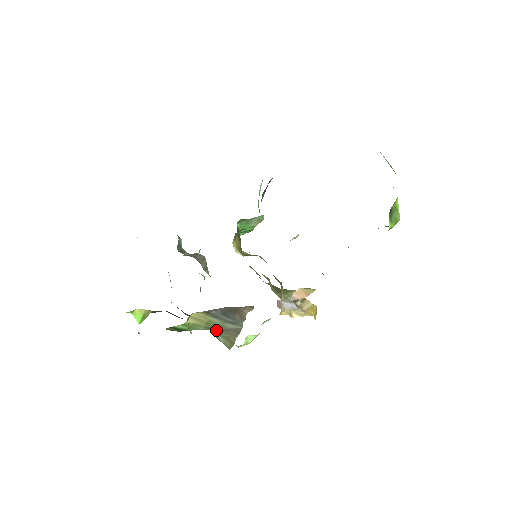
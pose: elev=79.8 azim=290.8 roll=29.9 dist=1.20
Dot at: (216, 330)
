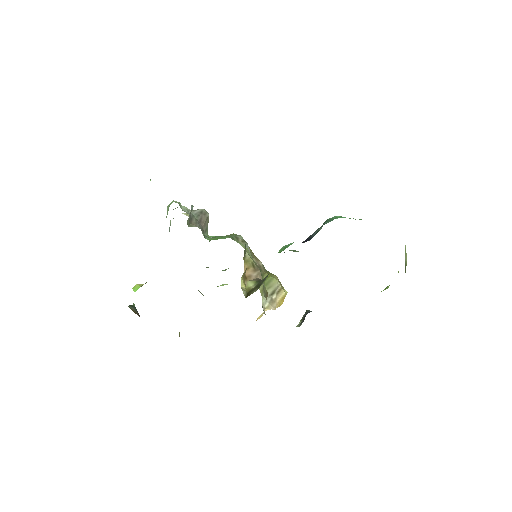
Dot at: occluded
